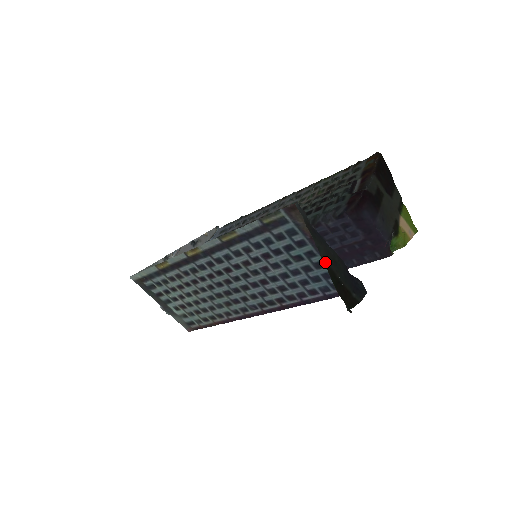
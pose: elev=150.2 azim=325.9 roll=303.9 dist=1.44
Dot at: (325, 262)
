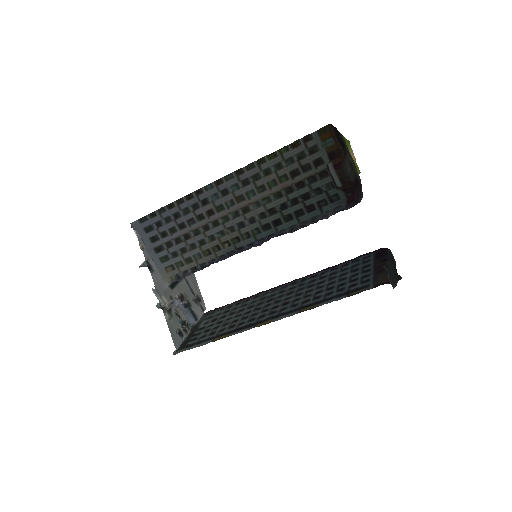
Dot at: (397, 281)
